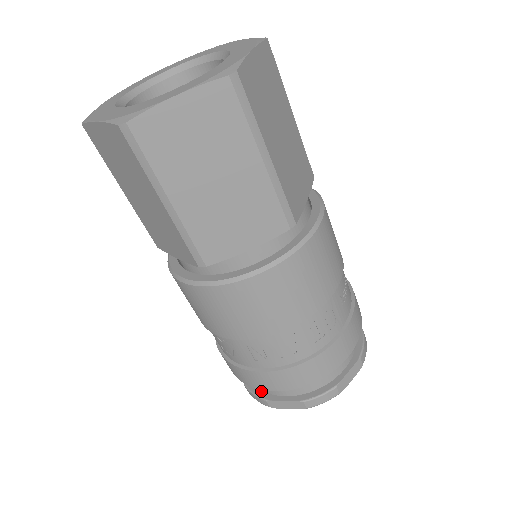
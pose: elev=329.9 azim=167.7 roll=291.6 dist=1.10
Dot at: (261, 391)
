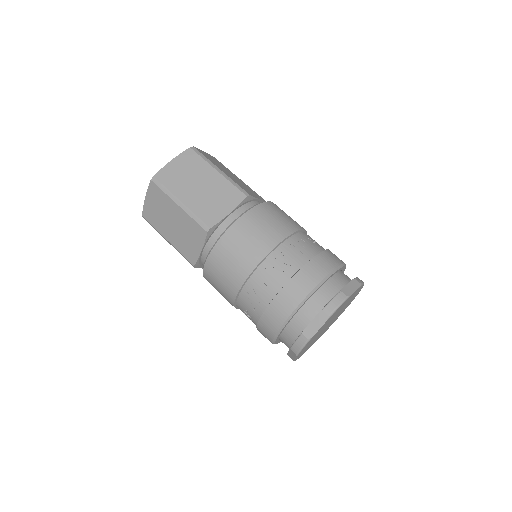
Dot at: occluded
